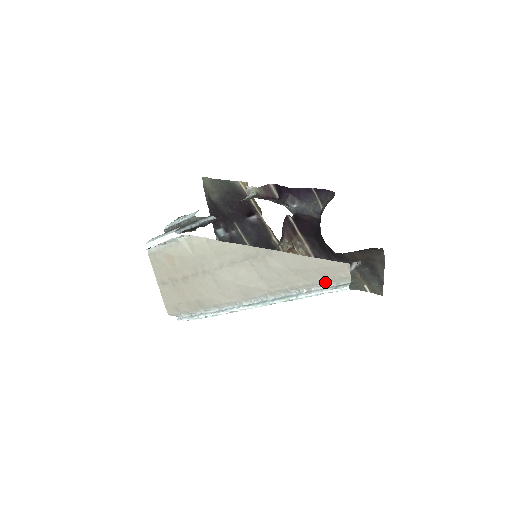
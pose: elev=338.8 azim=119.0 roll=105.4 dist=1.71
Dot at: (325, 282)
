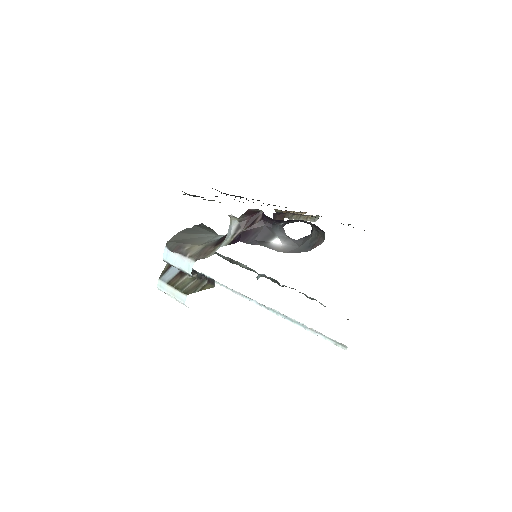
Dot at: occluded
